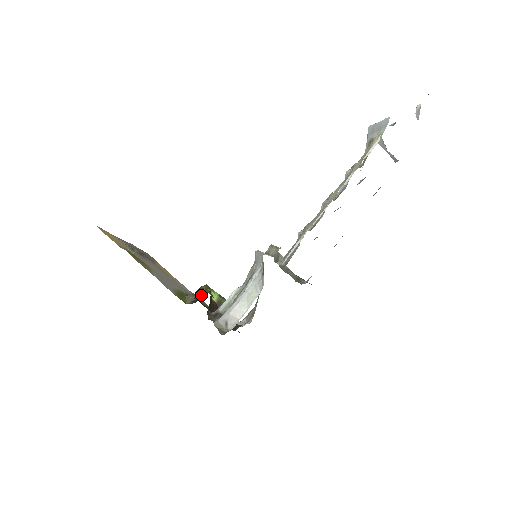
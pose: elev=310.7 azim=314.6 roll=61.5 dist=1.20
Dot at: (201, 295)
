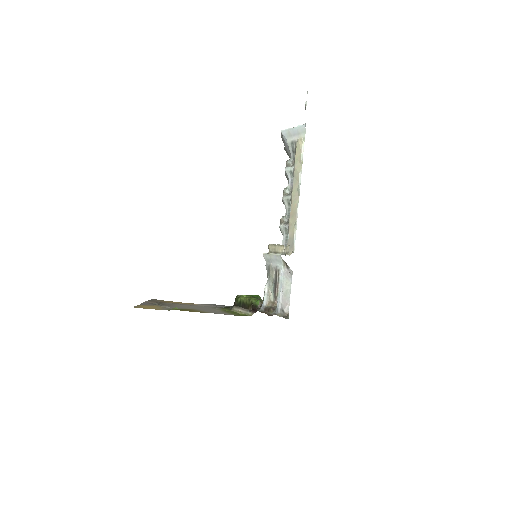
Dot at: (255, 305)
